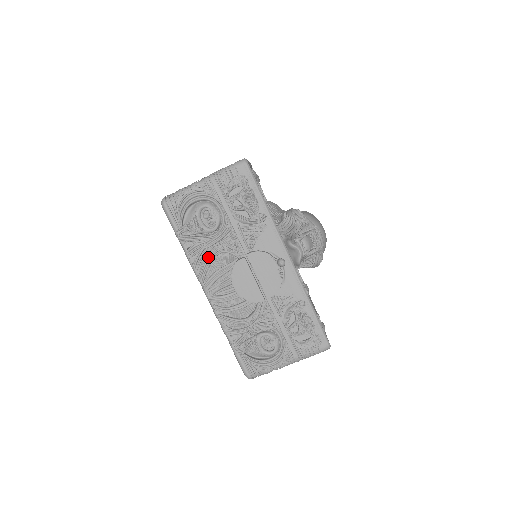
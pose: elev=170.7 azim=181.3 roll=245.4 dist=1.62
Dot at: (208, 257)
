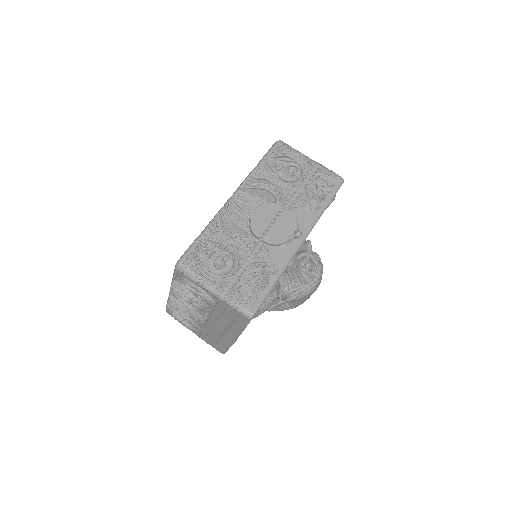
Dot at: (263, 184)
